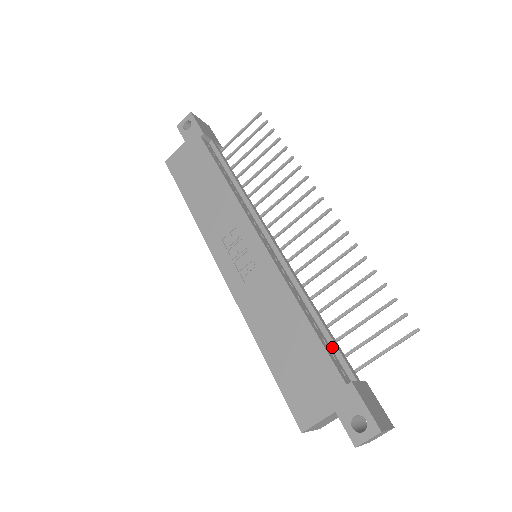
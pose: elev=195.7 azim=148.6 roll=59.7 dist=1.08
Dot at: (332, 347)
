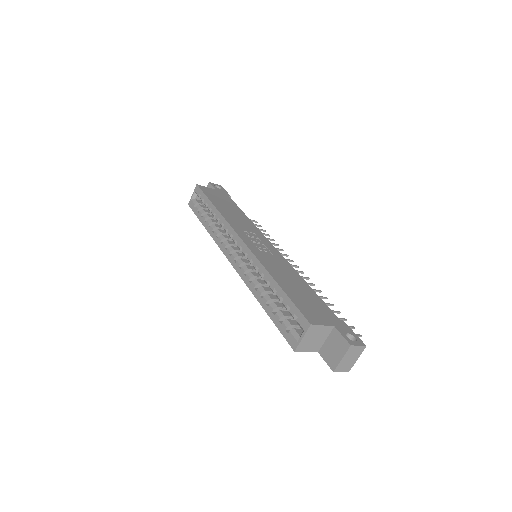
Dot at: occluded
